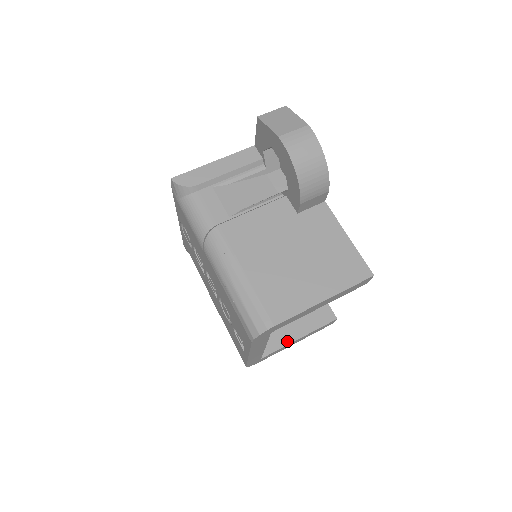
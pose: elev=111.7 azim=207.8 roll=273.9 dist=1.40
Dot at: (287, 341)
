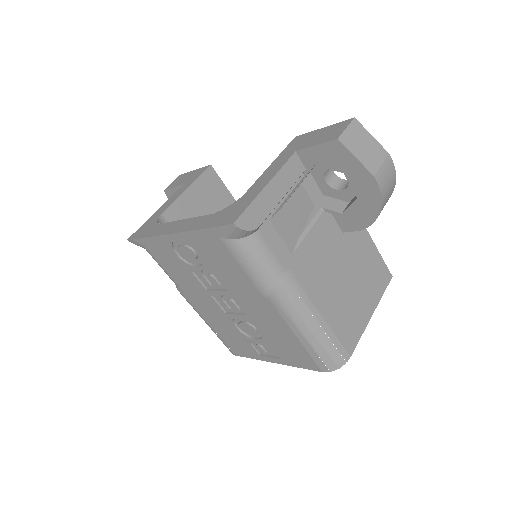
Dot at: occluded
